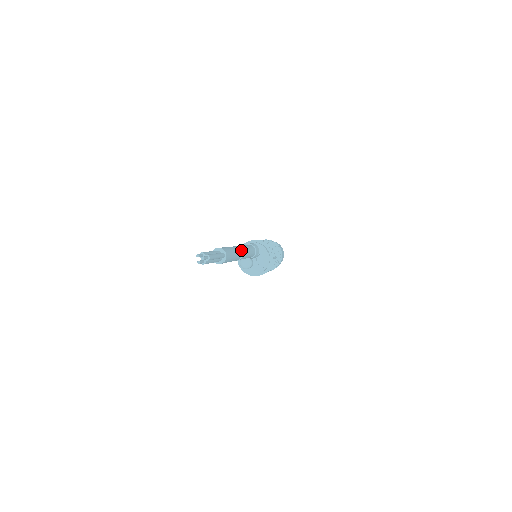
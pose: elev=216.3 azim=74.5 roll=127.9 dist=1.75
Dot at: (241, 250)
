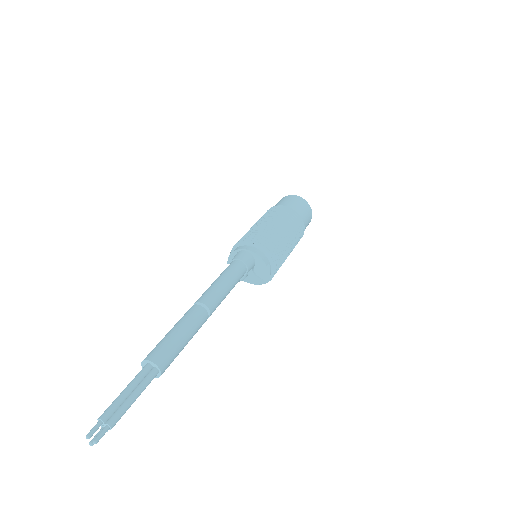
Dot at: (206, 312)
